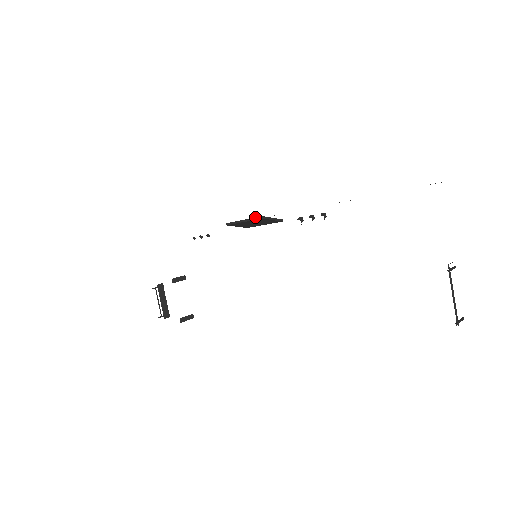
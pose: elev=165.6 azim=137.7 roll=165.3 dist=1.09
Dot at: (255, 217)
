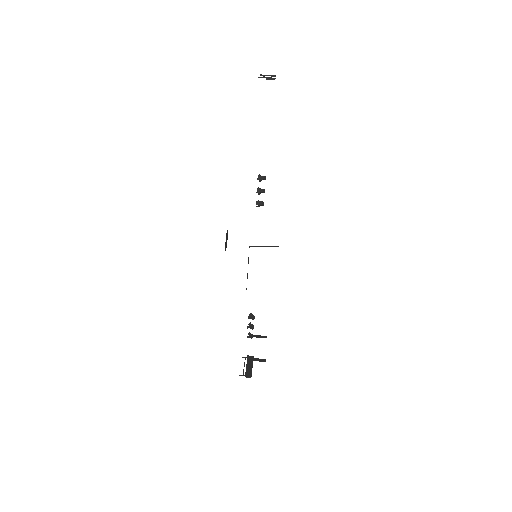
Dot at: occluded
